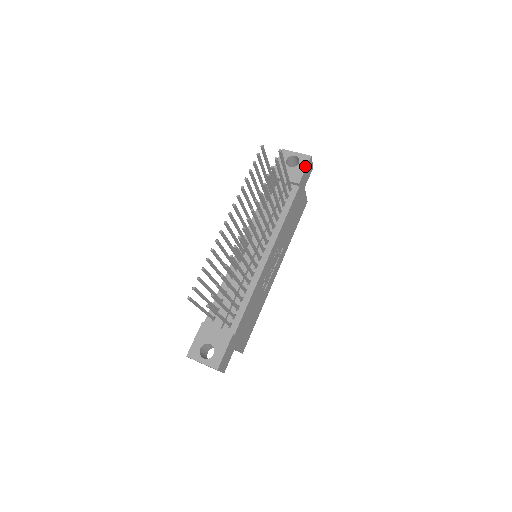
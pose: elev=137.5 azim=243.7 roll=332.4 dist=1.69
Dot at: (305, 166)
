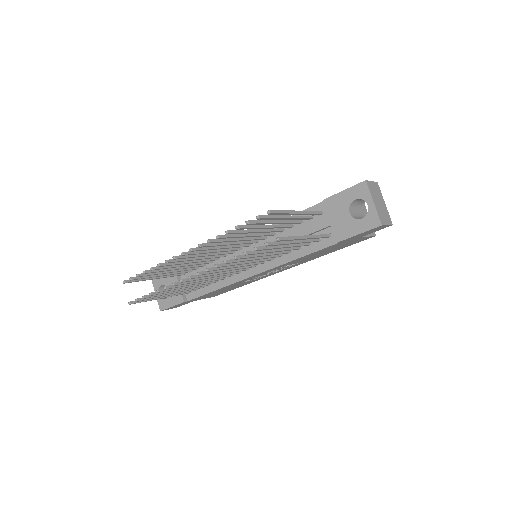
Dot at: (363, 230)
